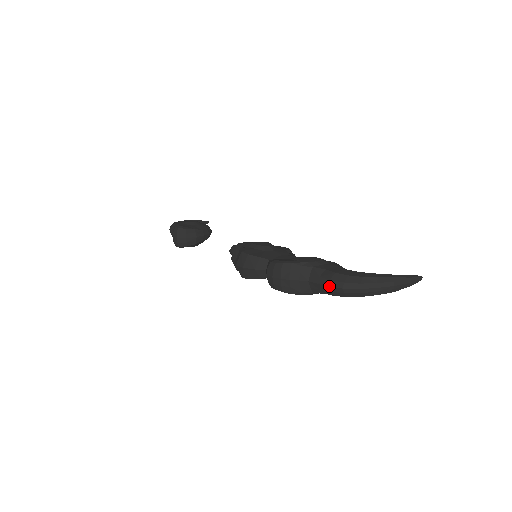
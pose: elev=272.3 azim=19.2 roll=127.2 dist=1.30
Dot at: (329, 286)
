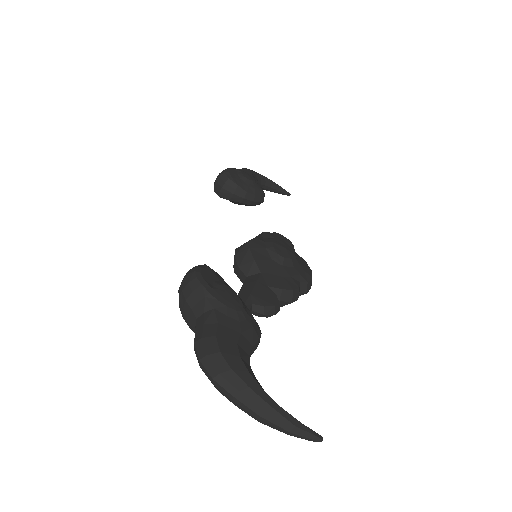
Dot at: (195, 343)
